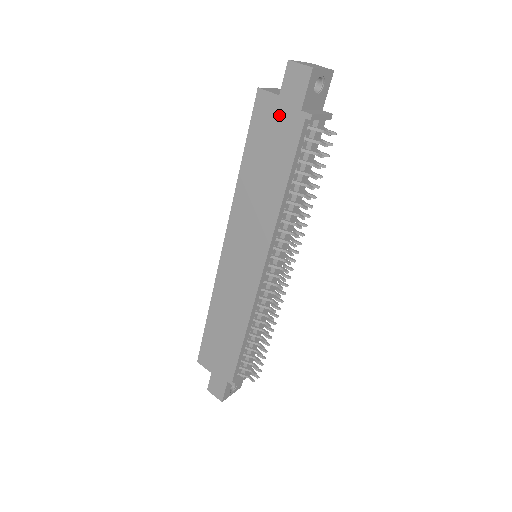
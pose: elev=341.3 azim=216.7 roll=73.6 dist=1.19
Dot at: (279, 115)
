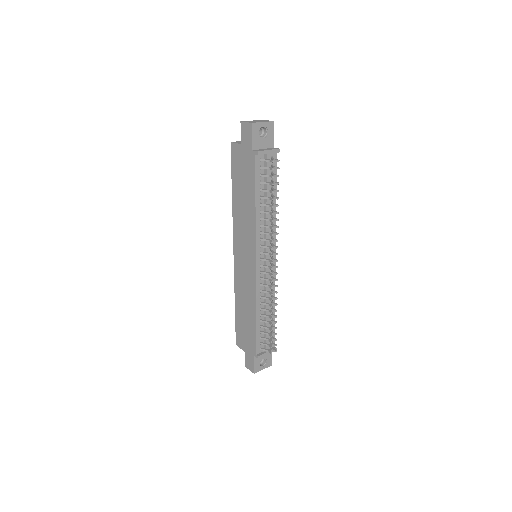
Dot at: (243, 156)
